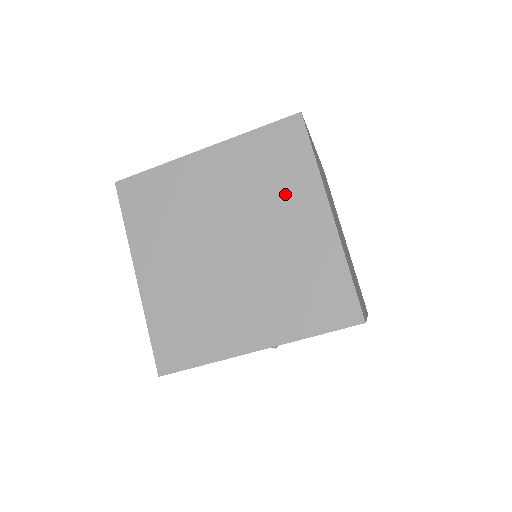
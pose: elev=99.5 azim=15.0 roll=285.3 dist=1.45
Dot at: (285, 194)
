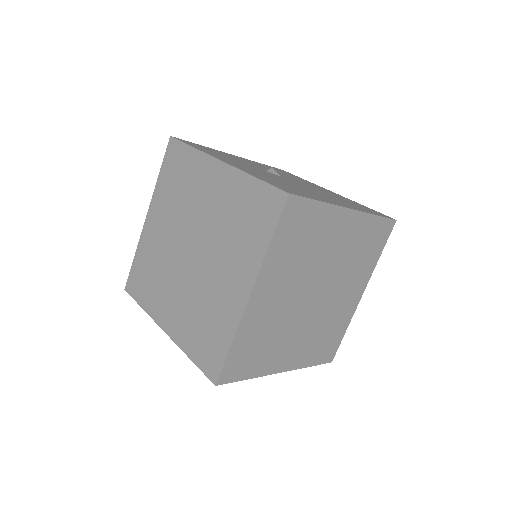
Dot at: (358, 272)
